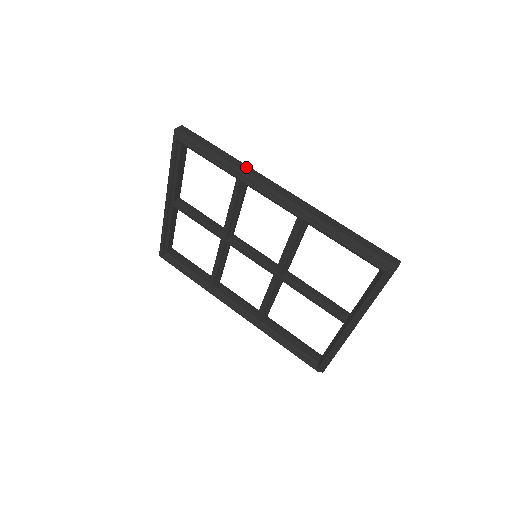
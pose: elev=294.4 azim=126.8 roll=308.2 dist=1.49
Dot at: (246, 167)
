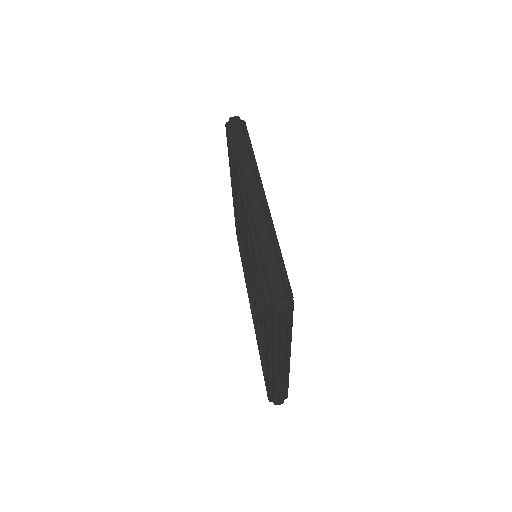
Dot at: (248, 162)
